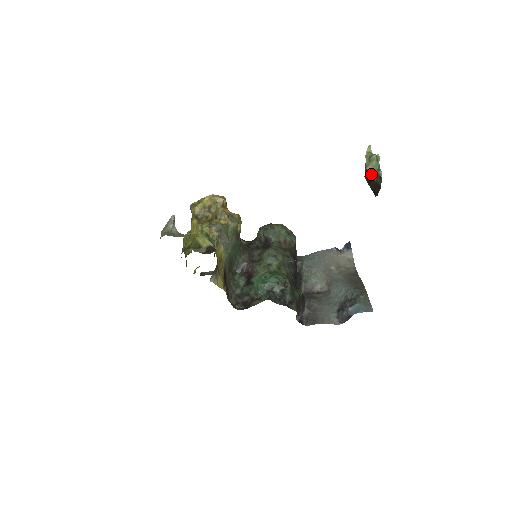
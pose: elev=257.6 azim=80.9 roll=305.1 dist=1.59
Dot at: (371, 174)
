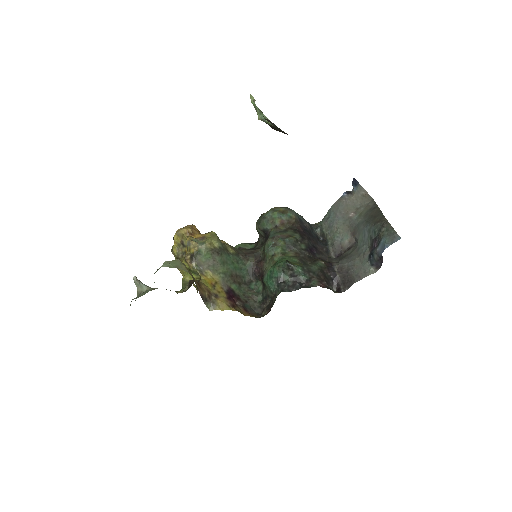
Dot at: (265, 122)
